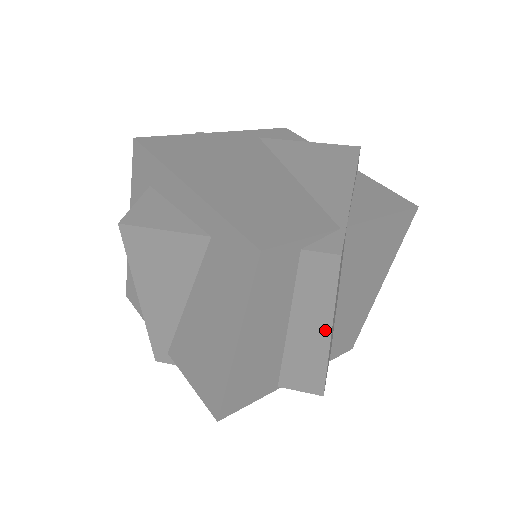
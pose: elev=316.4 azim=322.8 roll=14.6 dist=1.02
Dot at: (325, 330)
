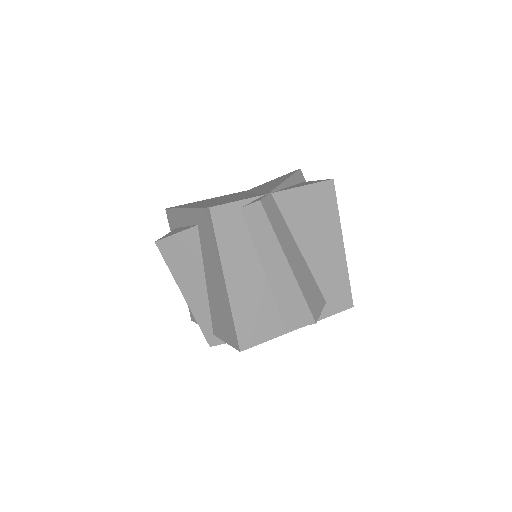
Dot at: (283, 261)
